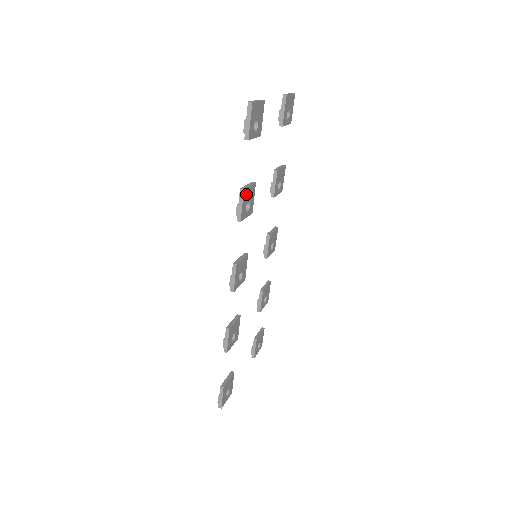
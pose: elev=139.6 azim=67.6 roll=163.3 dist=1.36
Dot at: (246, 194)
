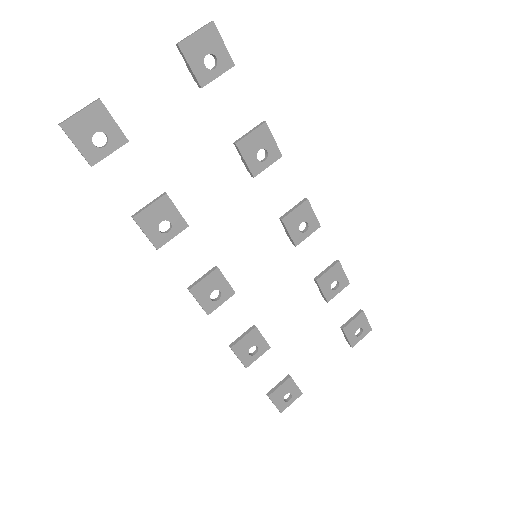
Dot at: (146, 218)
